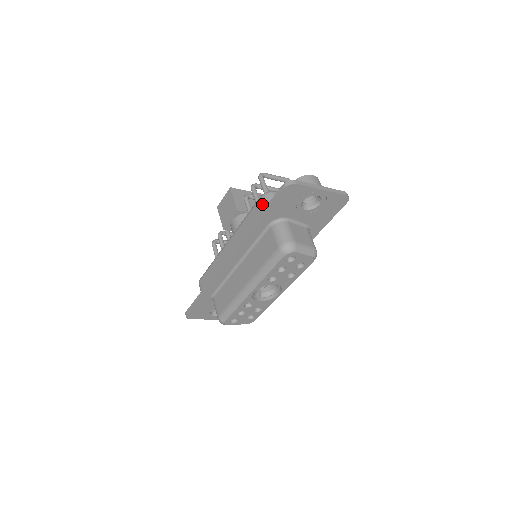
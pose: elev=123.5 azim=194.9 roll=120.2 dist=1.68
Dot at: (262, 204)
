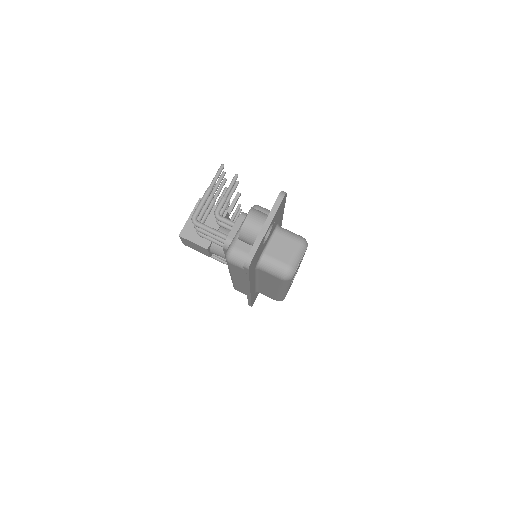
Dot at: (235, 266)
